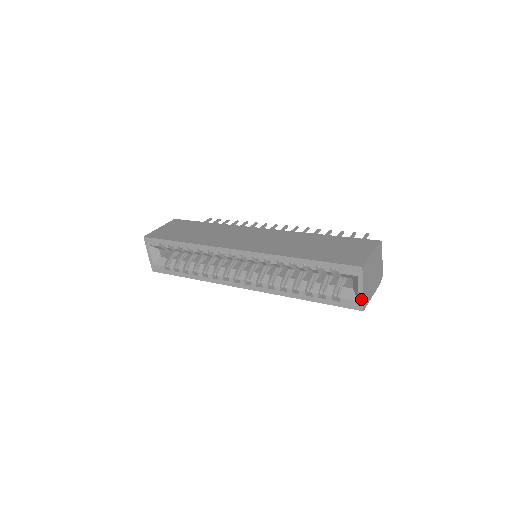
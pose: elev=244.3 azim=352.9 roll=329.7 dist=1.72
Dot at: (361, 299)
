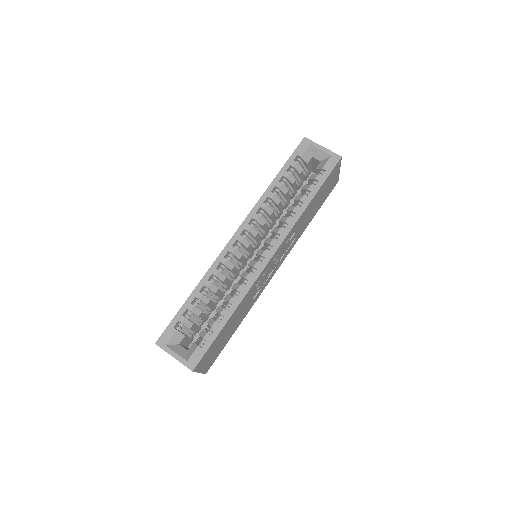
Dot at: (330, 152)
